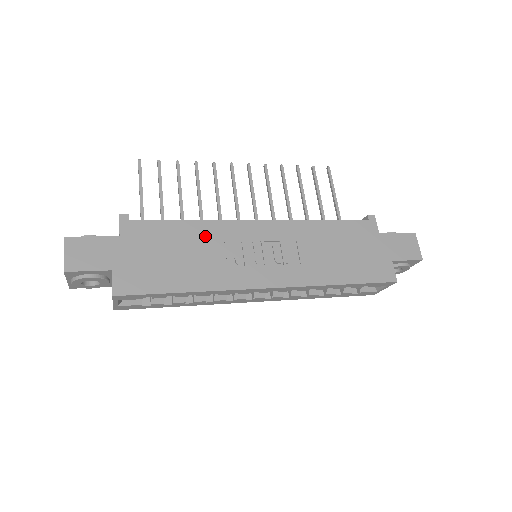
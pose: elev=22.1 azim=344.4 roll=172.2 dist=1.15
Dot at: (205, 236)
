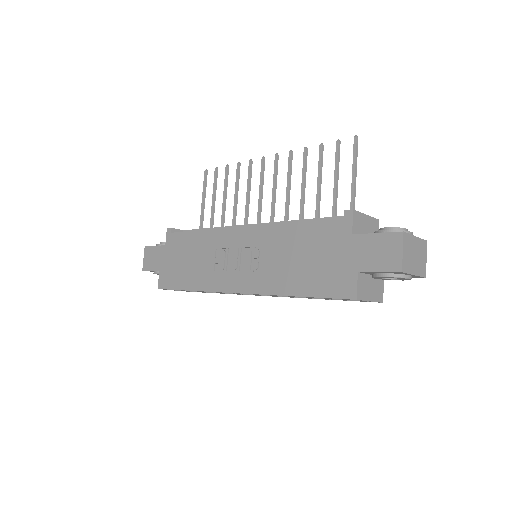
Dot at: (206, 244)
